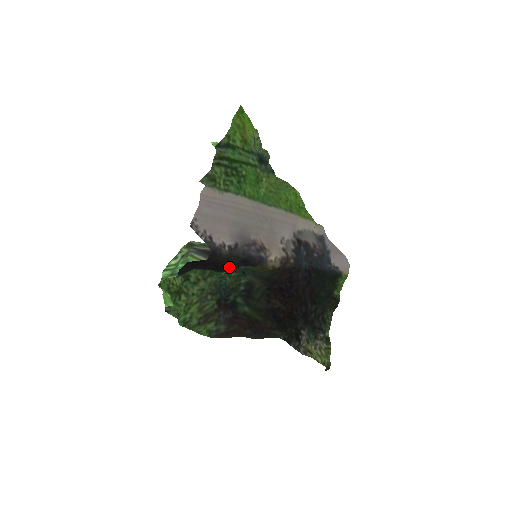
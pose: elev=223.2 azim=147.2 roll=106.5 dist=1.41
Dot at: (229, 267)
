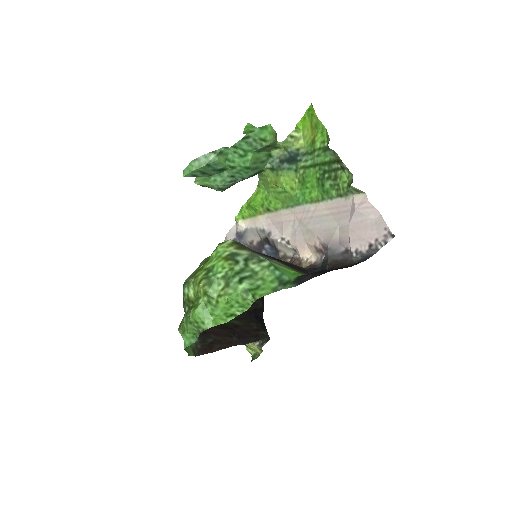
Dot at: occluded
